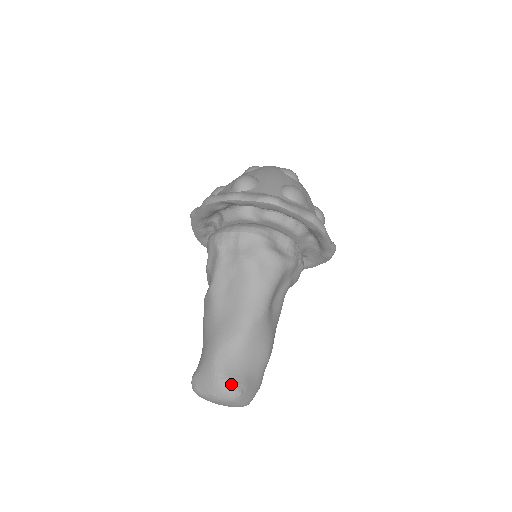
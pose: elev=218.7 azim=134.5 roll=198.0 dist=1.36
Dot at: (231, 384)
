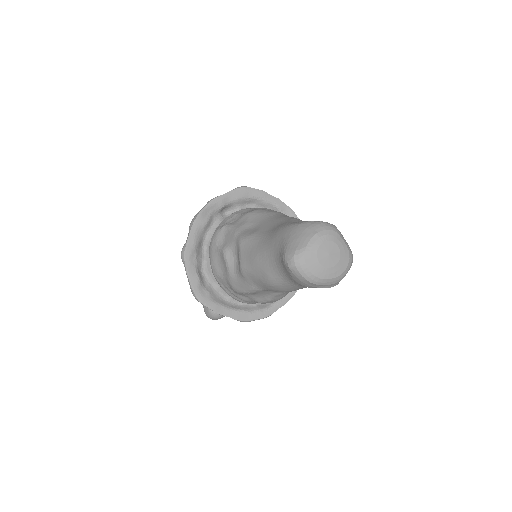
Dot at: (320, 221)
